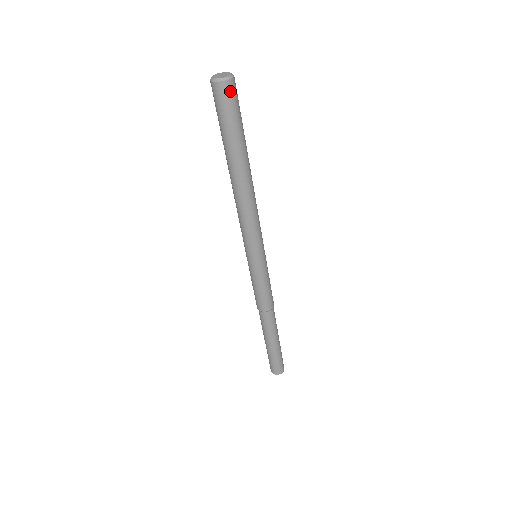
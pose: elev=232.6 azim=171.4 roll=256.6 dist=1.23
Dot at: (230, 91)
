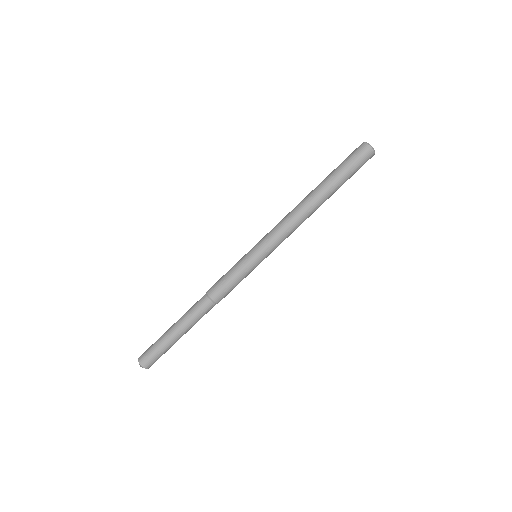
Dot at: (364, 151)
